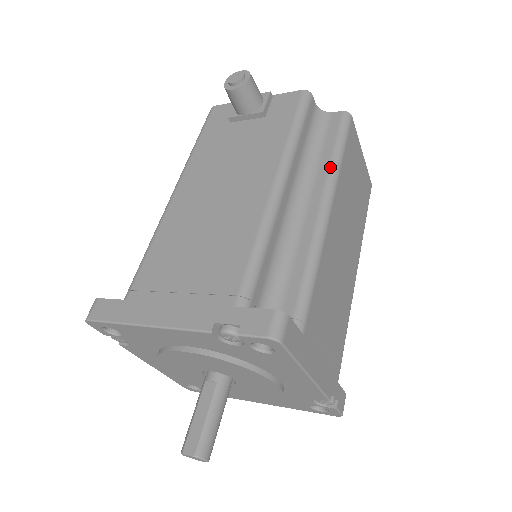
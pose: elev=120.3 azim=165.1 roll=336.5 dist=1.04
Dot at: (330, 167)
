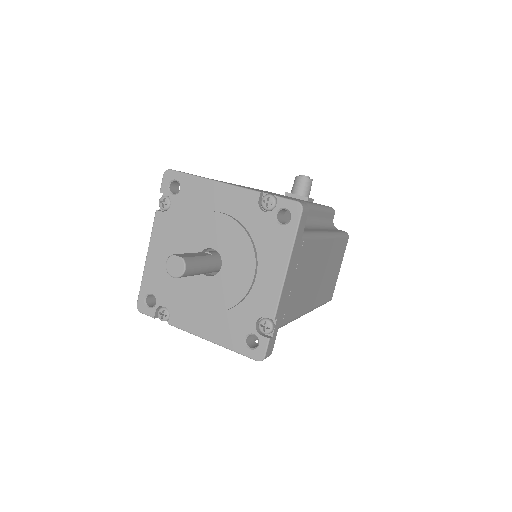
Dot at: (334, 231)
